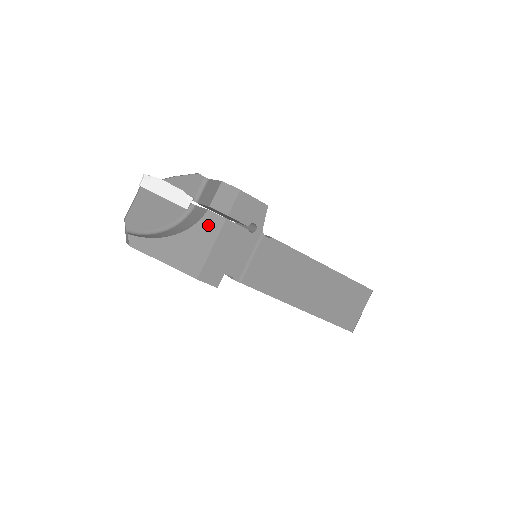
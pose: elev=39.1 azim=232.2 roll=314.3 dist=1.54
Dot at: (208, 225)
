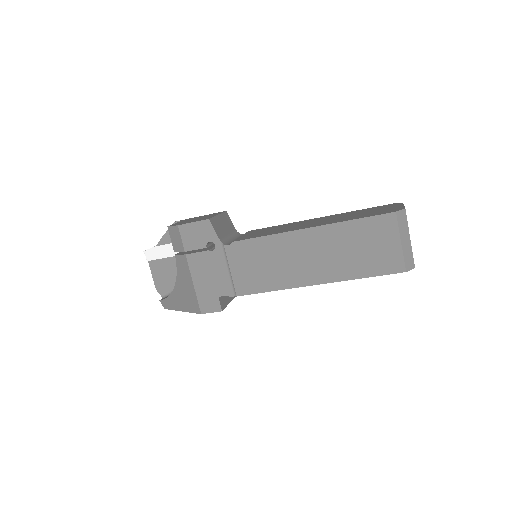
Dot at: (182, 267)
